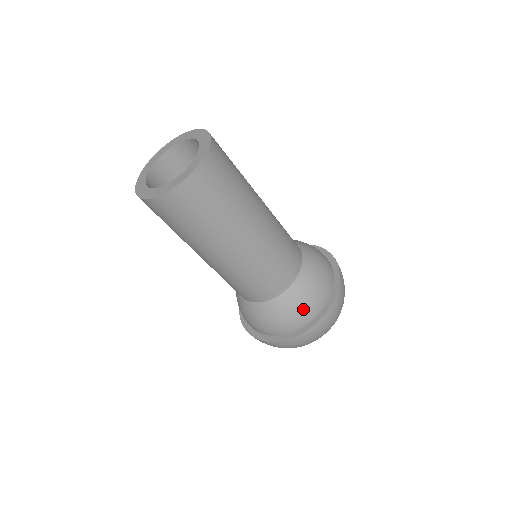
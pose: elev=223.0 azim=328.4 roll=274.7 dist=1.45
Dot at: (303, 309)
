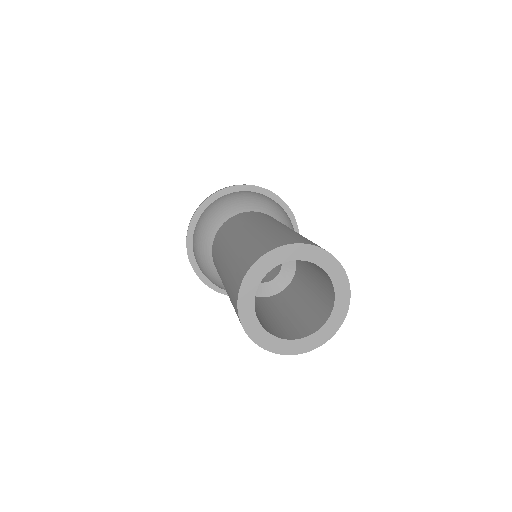
Dot at: occluded
